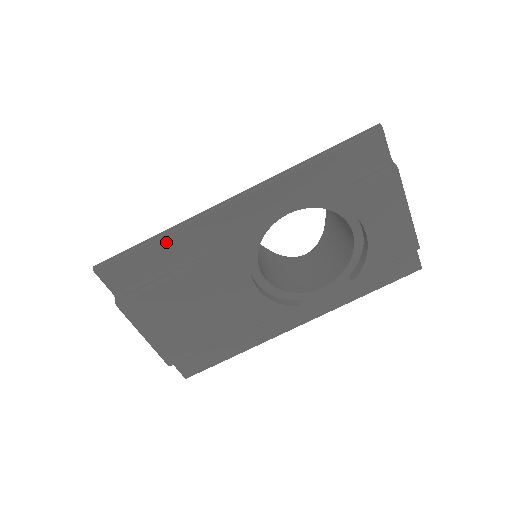
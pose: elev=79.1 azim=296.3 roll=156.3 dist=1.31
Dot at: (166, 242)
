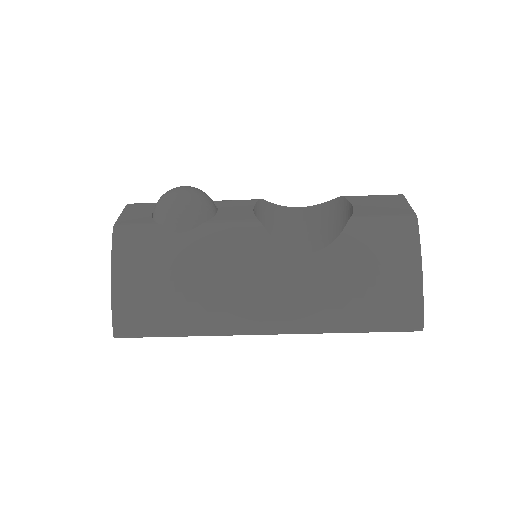
Dot at: occluded
